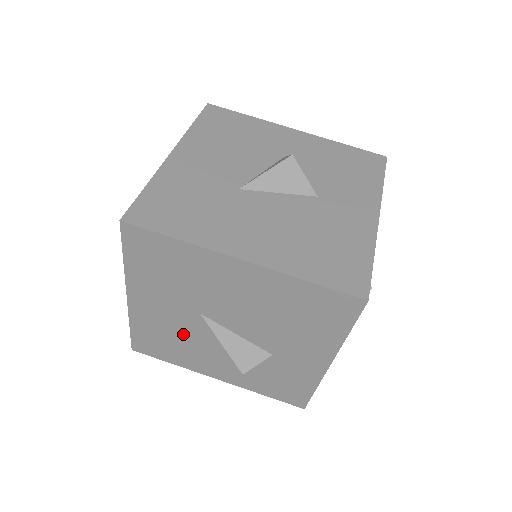
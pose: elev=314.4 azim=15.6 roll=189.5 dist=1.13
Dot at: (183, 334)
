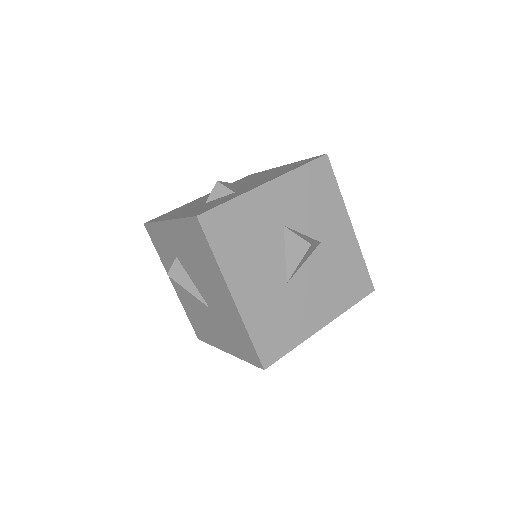
Dot at: occluded
